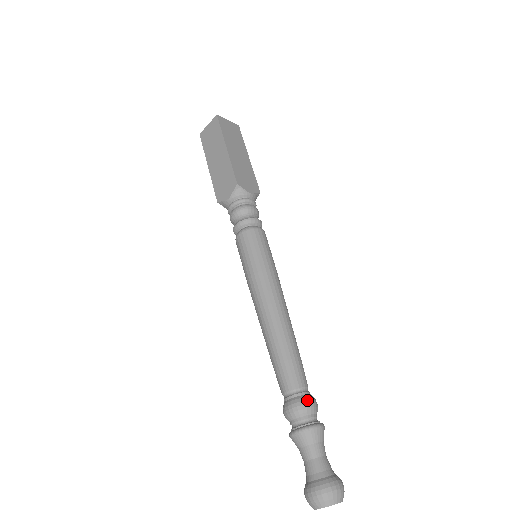
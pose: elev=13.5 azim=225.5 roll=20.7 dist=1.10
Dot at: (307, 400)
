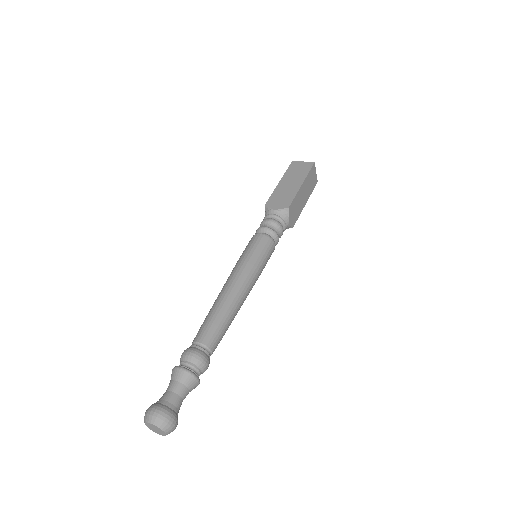
Dot at: (207, 359)
